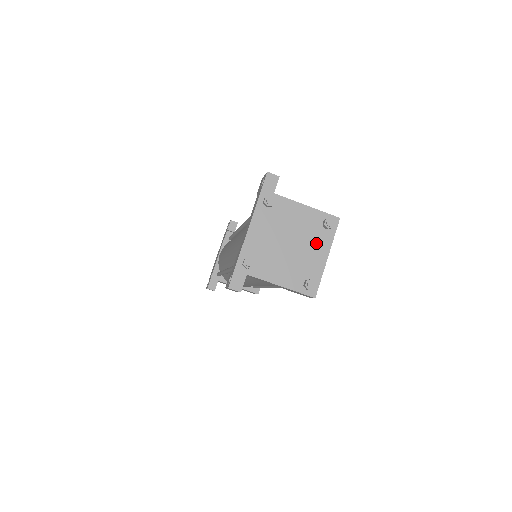
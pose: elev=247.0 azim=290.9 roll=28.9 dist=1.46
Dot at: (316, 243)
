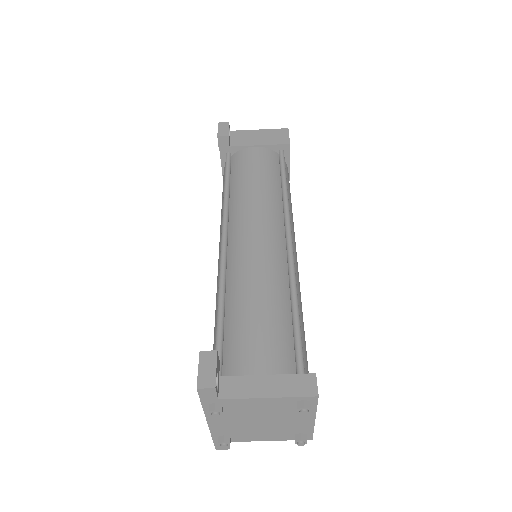
Dot at: (295, 416)
